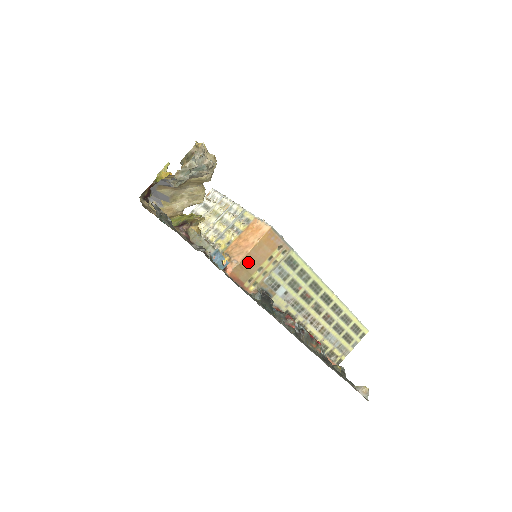
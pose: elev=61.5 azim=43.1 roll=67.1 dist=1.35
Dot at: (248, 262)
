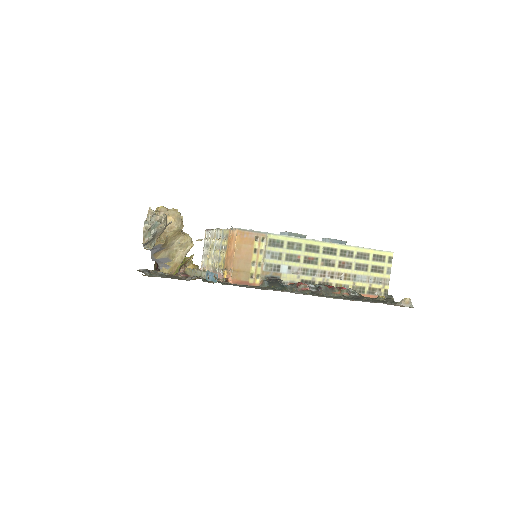
Dot at: (239, 265)
